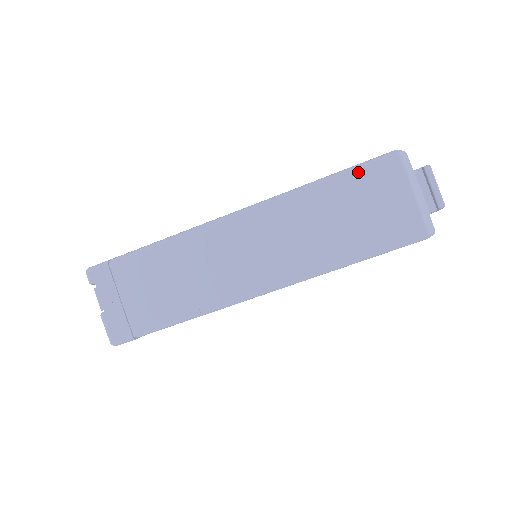
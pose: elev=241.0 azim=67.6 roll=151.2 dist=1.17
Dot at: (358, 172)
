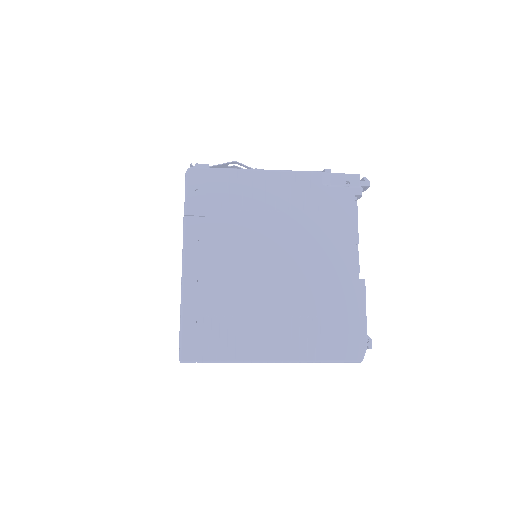
Dot at: occluded
